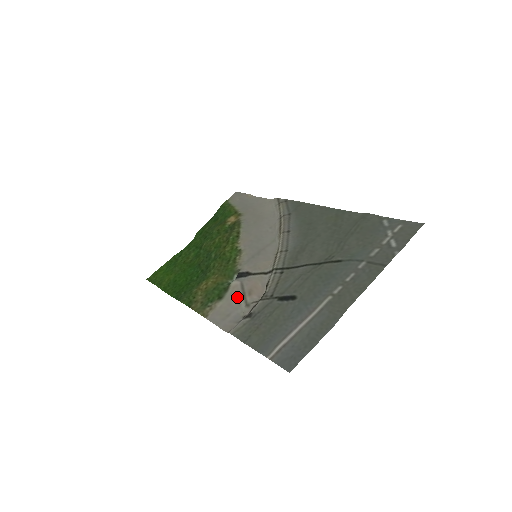
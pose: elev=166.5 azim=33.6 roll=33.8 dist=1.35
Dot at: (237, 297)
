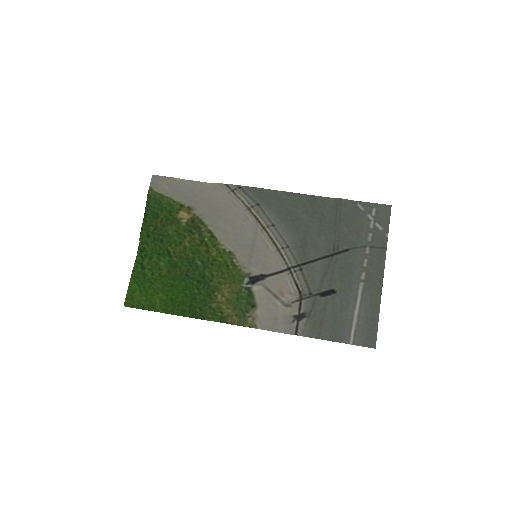
Dot at: (270, 300)
